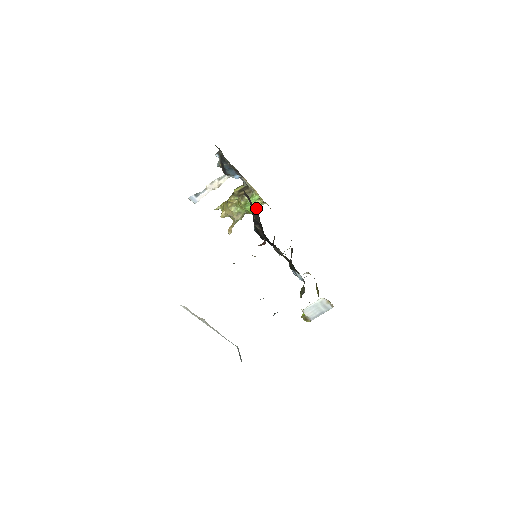
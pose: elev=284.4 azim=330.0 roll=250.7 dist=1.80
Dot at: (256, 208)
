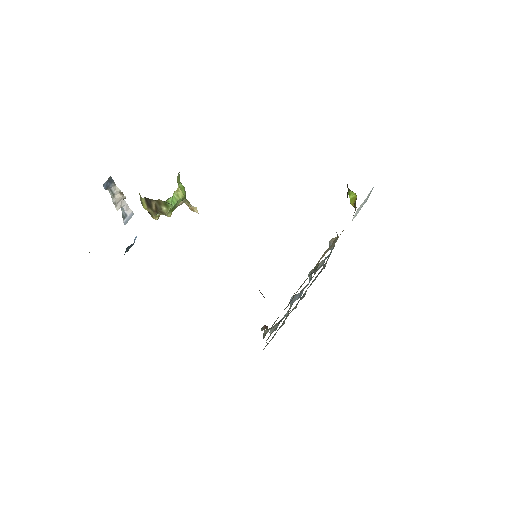
Dot at: (183, 197)
